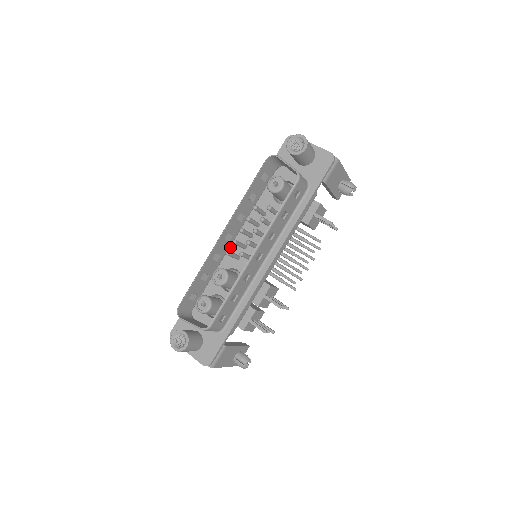
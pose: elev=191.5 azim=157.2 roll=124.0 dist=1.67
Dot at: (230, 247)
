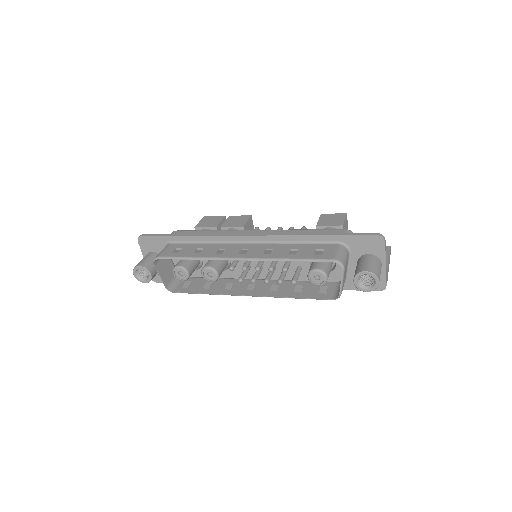
Dot at: (241, 242)
